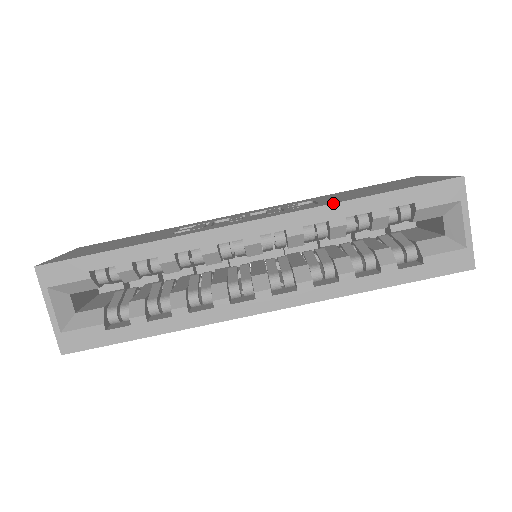
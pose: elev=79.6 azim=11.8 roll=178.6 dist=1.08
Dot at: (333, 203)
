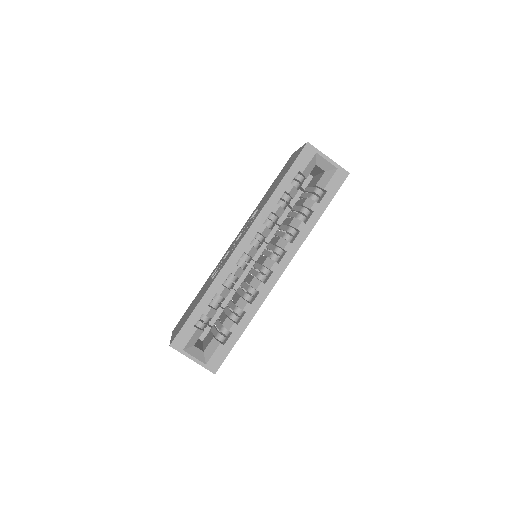
Dot at: (266, 202)
